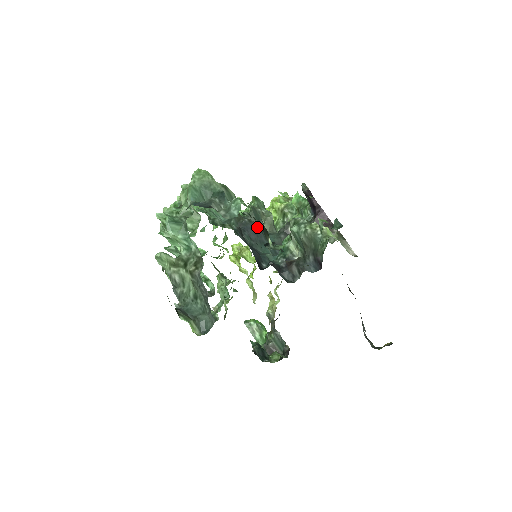
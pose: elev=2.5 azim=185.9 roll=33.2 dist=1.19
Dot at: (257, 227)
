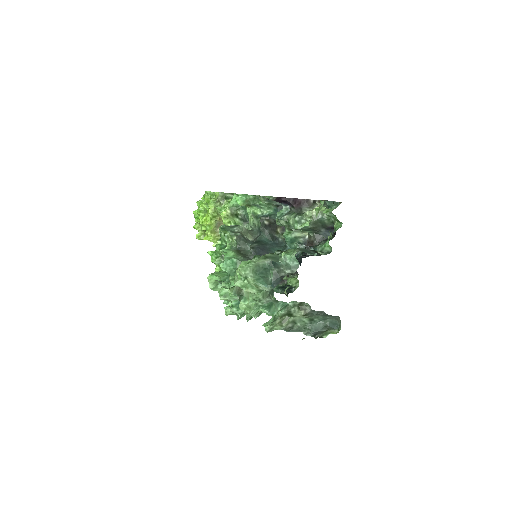
Dot at: (258, 245)
